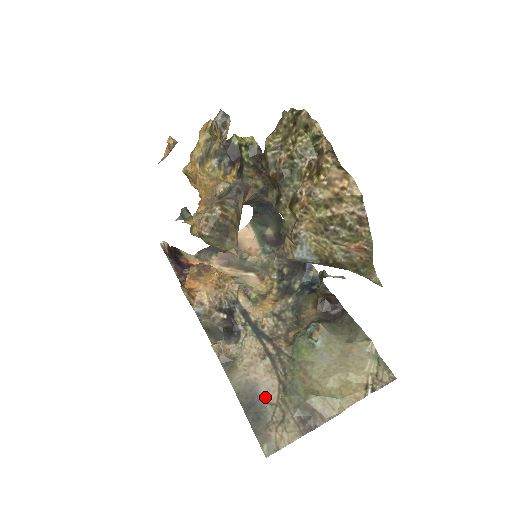
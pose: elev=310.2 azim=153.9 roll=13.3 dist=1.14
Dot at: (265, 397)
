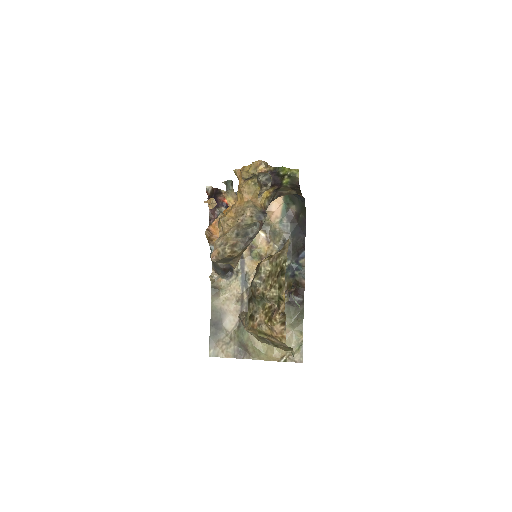
Dot at: (226, 324)
